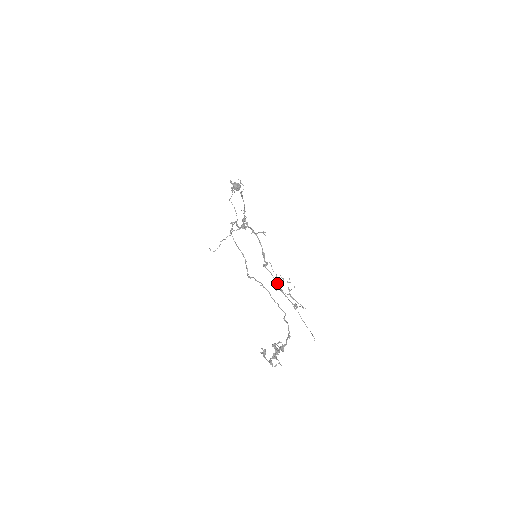
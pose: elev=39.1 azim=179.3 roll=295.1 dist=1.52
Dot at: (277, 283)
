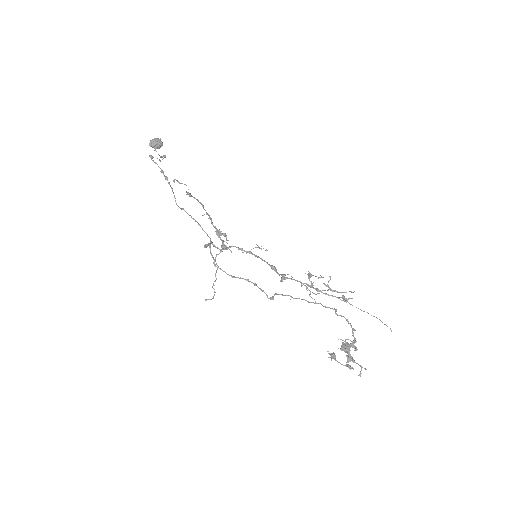
Dot at: occluded
